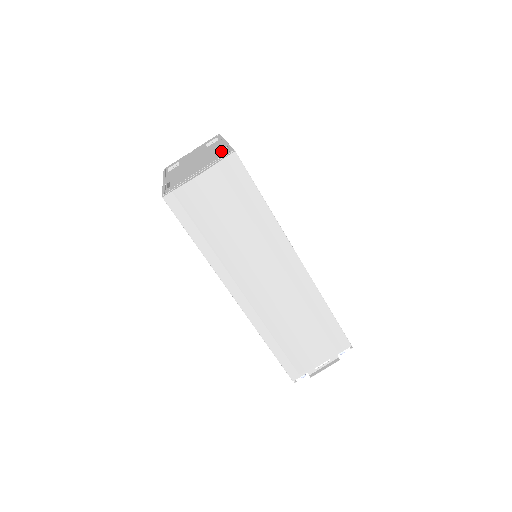
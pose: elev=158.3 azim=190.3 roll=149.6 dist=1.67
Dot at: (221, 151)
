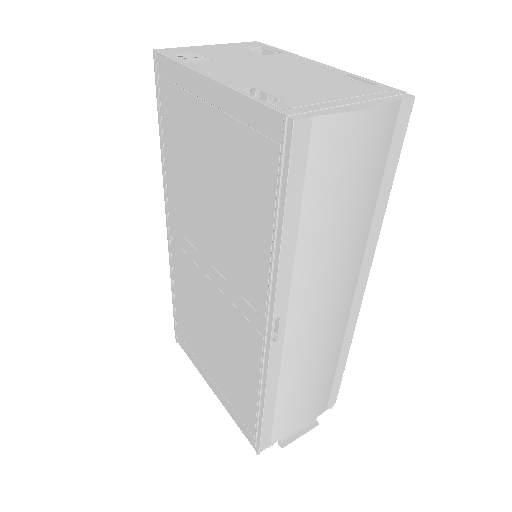
Dot at: occluded
